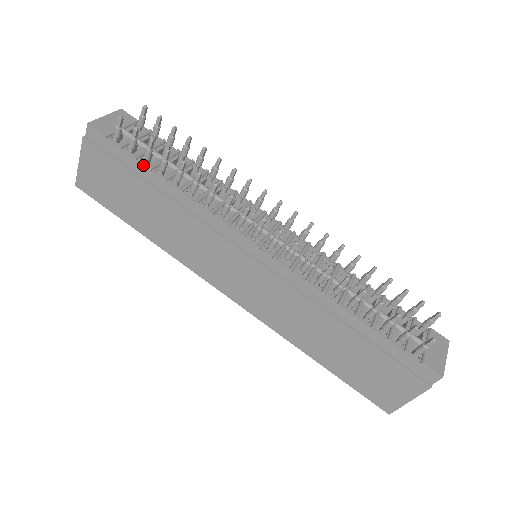
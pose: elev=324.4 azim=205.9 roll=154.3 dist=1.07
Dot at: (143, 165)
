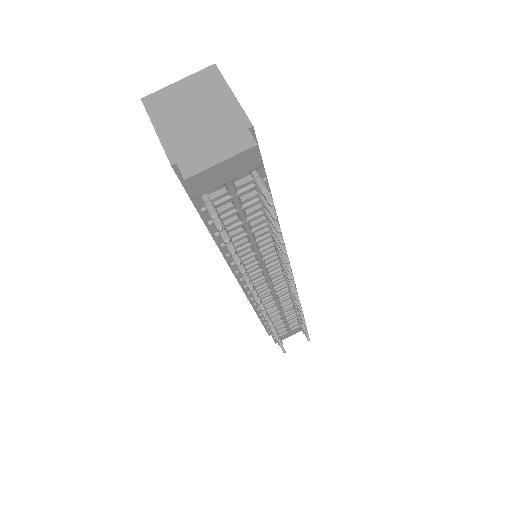
Dot at: occluded
